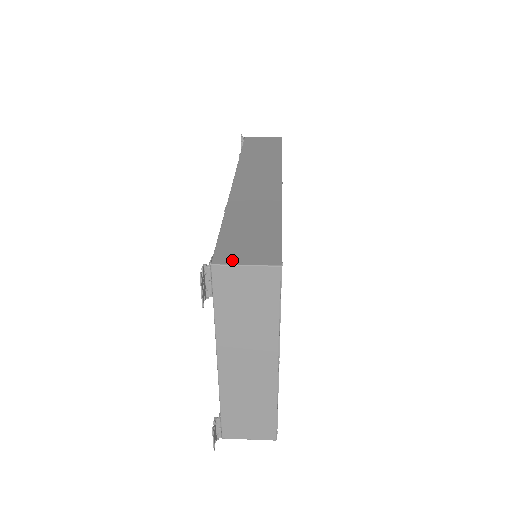
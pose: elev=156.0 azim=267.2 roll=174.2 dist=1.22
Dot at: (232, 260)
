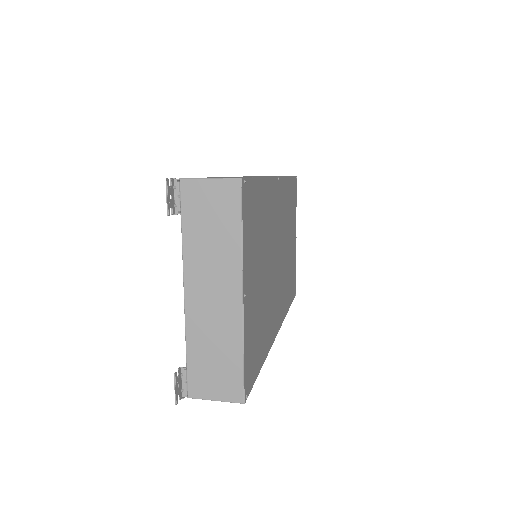
Dot at: (200, 178)
